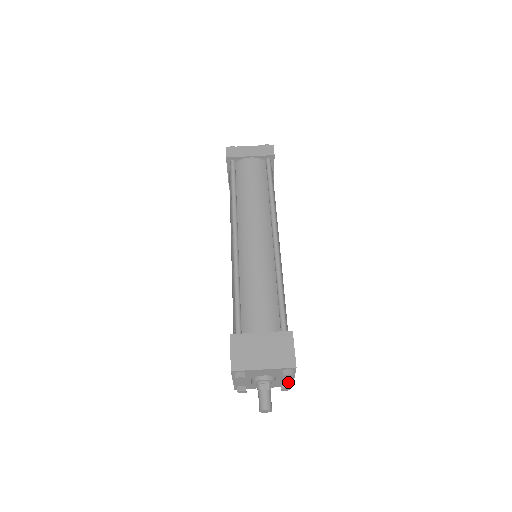
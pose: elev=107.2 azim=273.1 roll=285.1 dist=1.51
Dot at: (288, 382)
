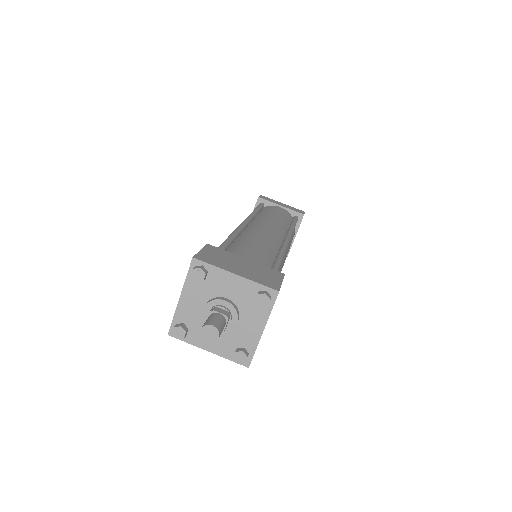
Dot at: (248, 346)
